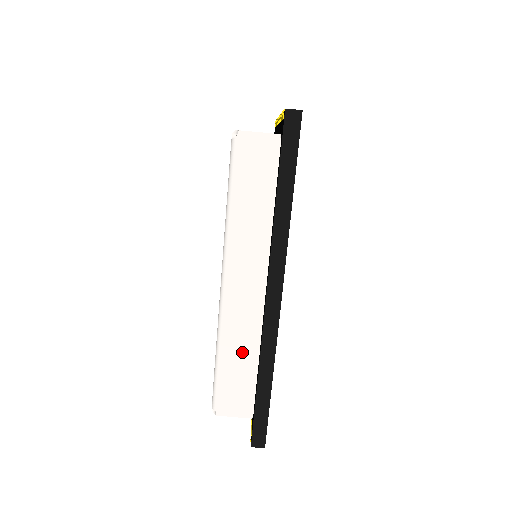
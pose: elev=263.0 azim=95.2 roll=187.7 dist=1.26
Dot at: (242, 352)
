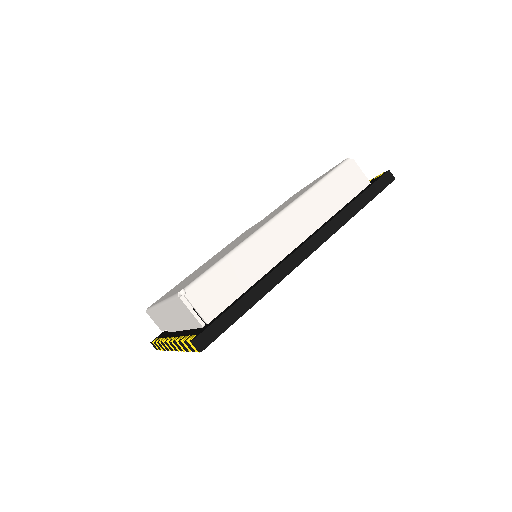
Dot at: (247, 269)
